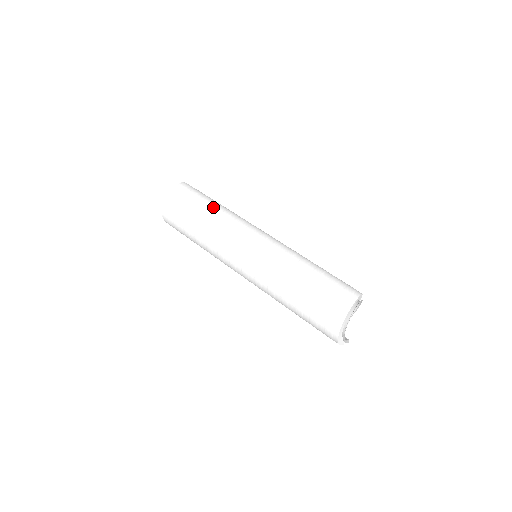
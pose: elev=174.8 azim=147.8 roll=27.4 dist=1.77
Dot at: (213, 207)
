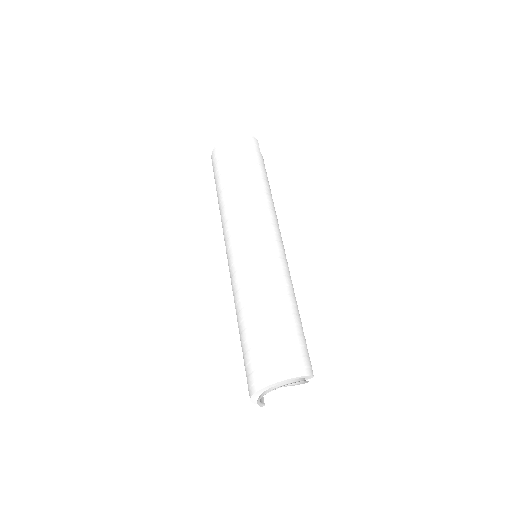
Dot at: (258, 180)
